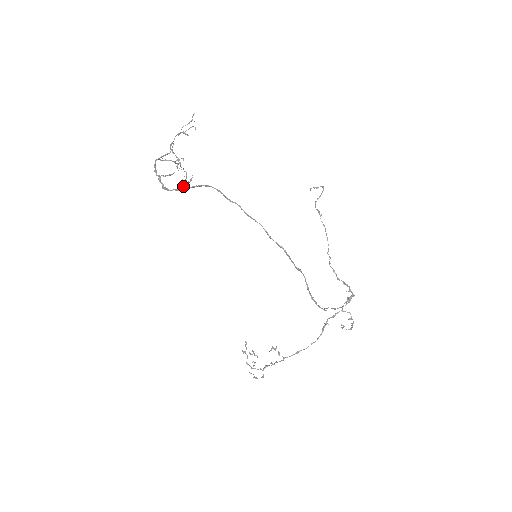
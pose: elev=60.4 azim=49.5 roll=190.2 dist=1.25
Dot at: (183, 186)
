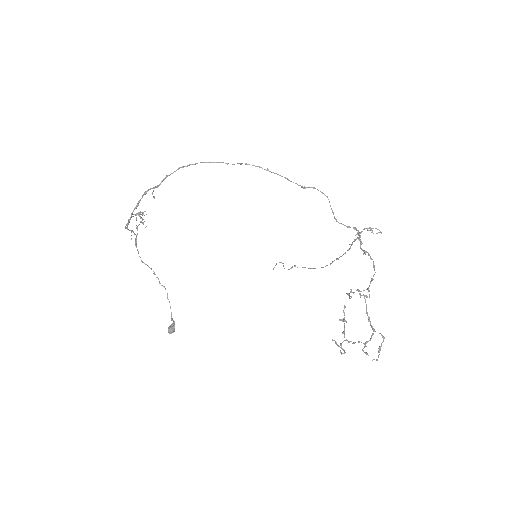
Dot at: (172, 324)
